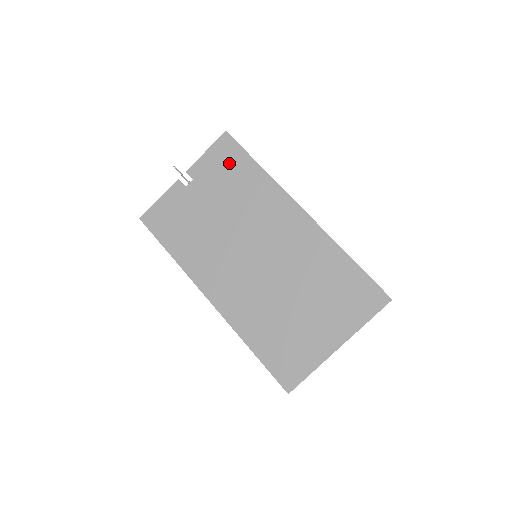
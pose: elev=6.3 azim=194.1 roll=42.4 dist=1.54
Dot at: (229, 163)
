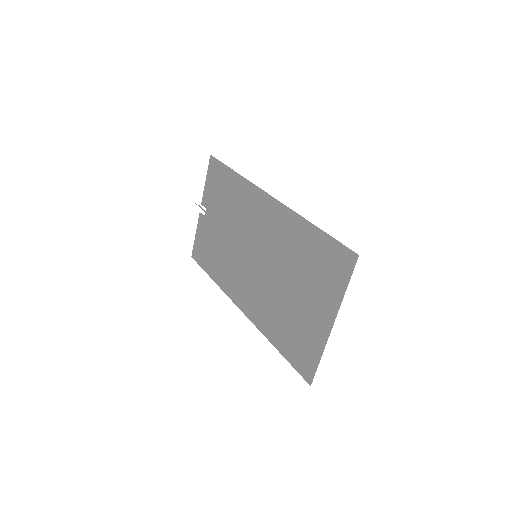
Dot at: (219, 181)
